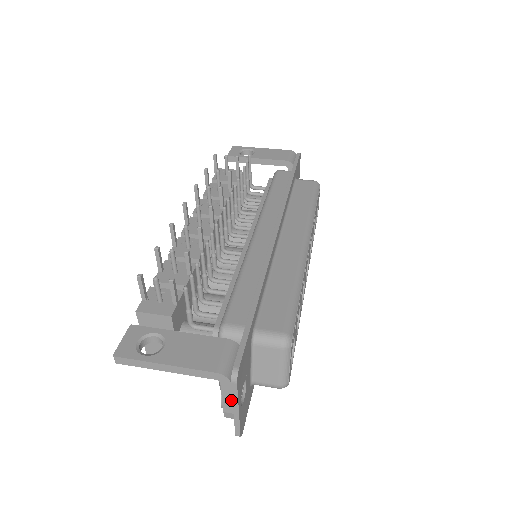
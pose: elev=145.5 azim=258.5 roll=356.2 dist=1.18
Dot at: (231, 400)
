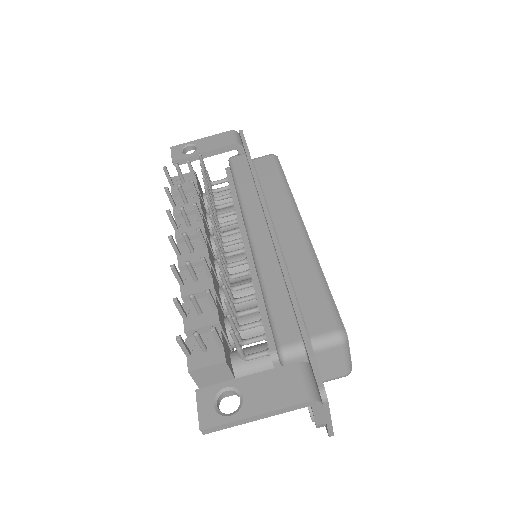
Dot at: (323, 415)
